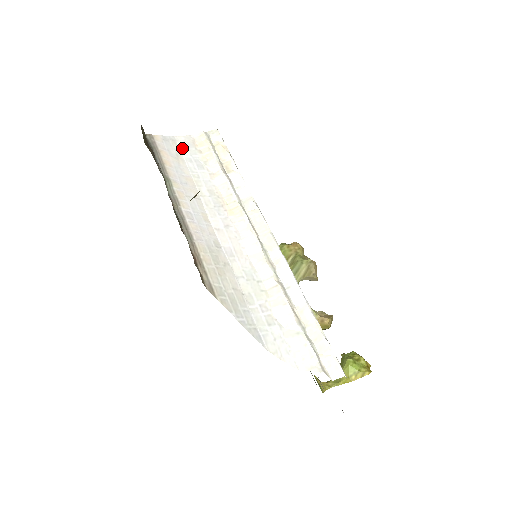
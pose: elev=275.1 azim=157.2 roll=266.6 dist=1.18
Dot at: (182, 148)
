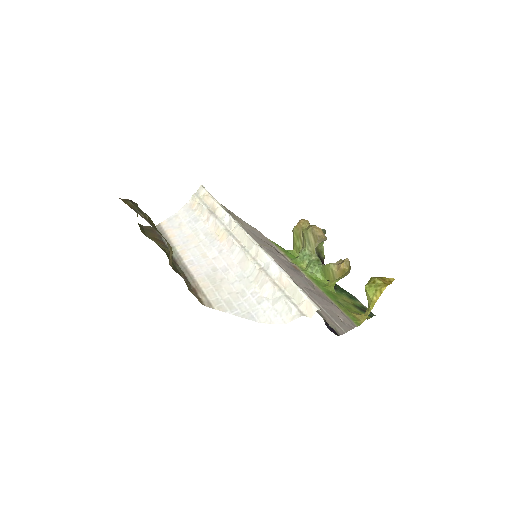
Dot at: (183, 217)
